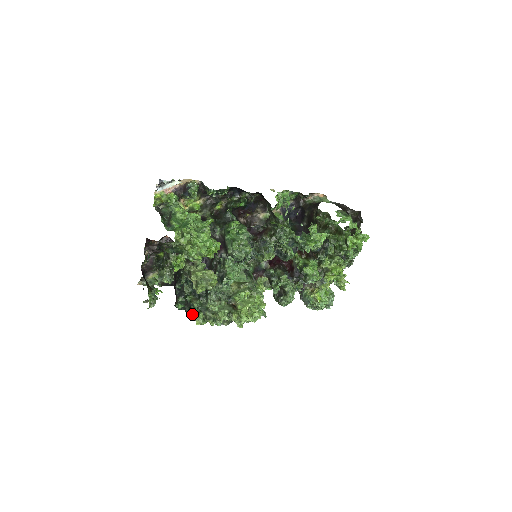
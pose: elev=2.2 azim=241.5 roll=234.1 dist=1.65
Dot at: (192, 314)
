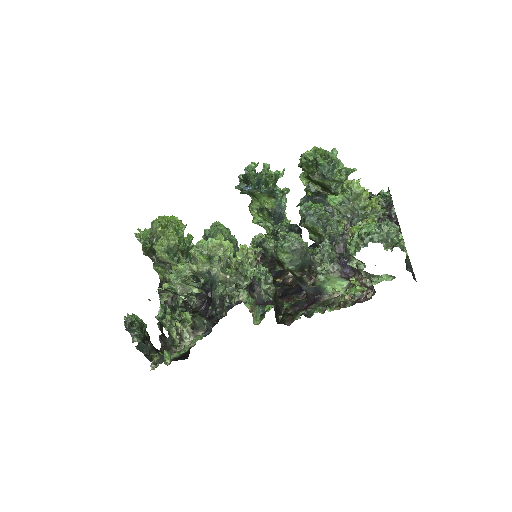
Dot at: (162, 297)
